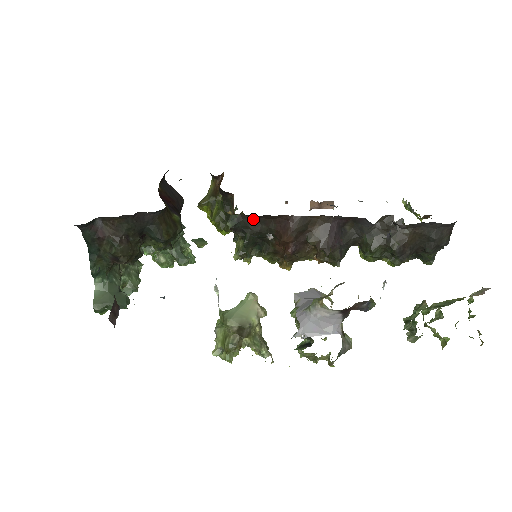
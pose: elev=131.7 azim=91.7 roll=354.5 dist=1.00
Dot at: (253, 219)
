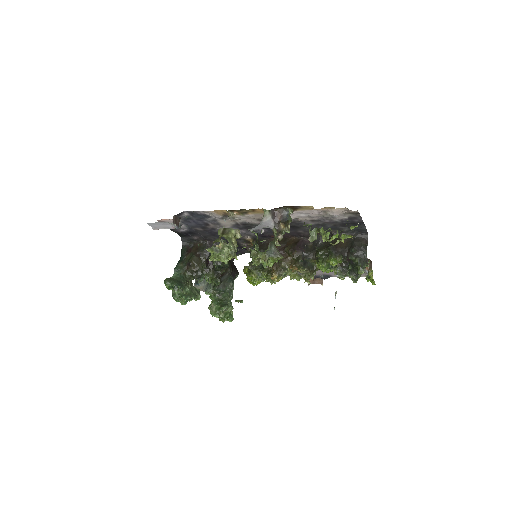
Dot at: (261, 243)
